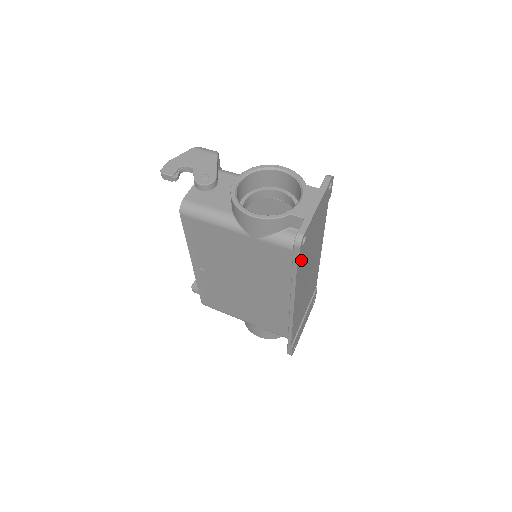
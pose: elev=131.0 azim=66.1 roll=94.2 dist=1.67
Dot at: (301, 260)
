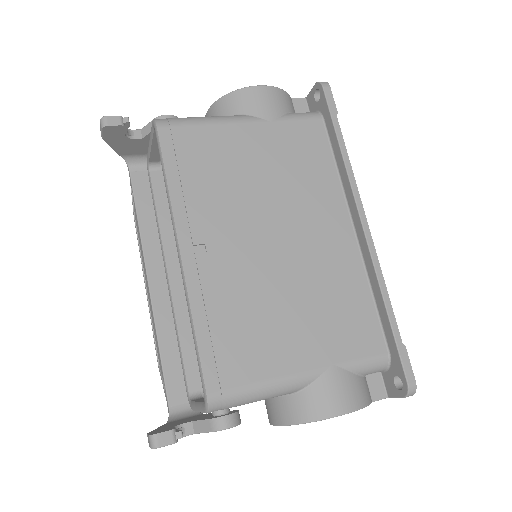
Dot at: occluded
